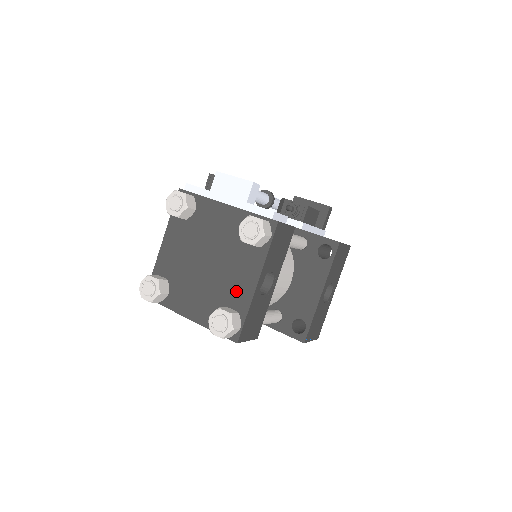
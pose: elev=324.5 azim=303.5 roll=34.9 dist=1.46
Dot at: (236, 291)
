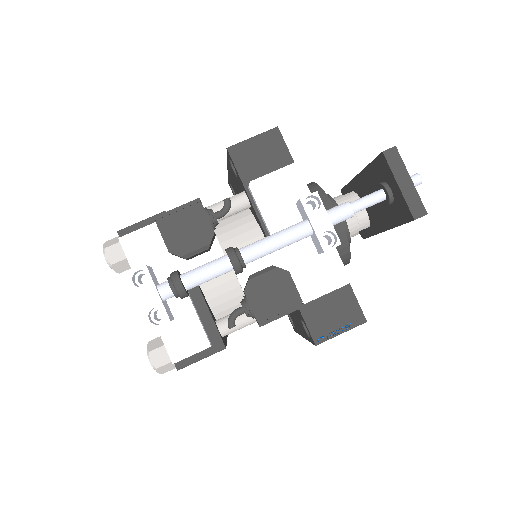
Dot at: occluded
